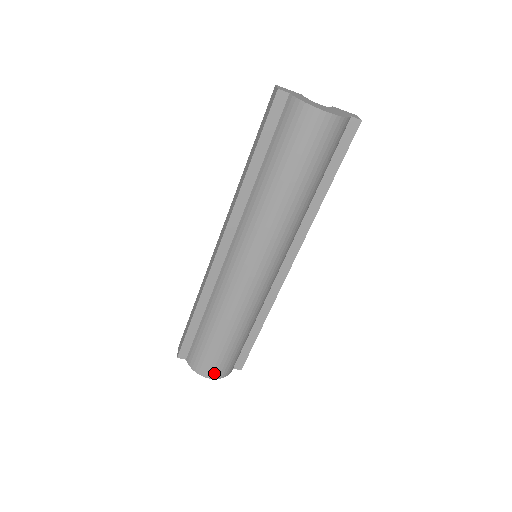
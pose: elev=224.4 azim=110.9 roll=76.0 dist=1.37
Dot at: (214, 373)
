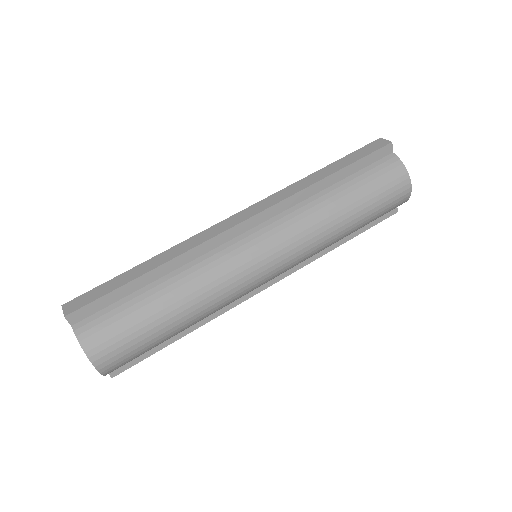
Dot at: (107, 362)
